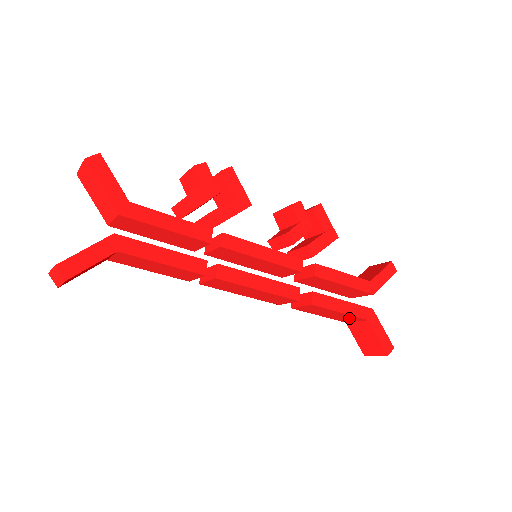
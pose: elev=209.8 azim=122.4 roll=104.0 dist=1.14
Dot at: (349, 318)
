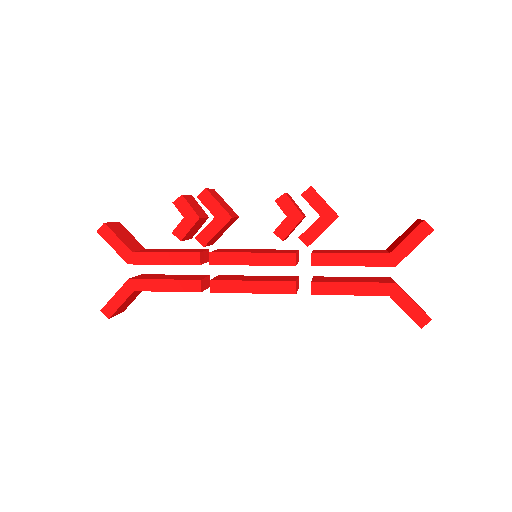
Dot at: occluded
